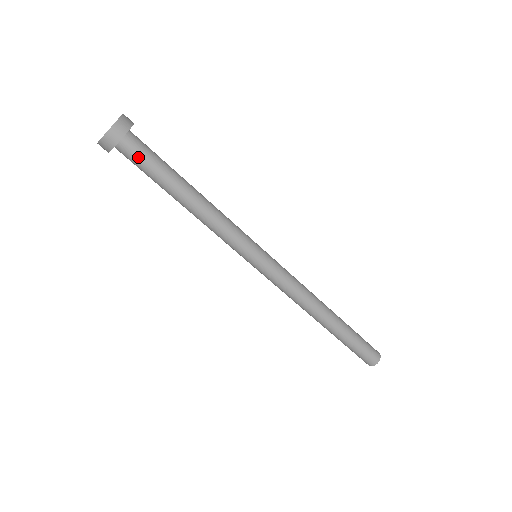
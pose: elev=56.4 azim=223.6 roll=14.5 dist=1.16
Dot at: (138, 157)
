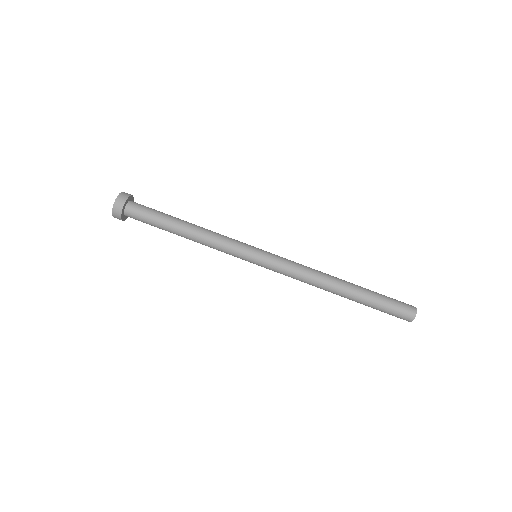
Dot at: (141, 211)
